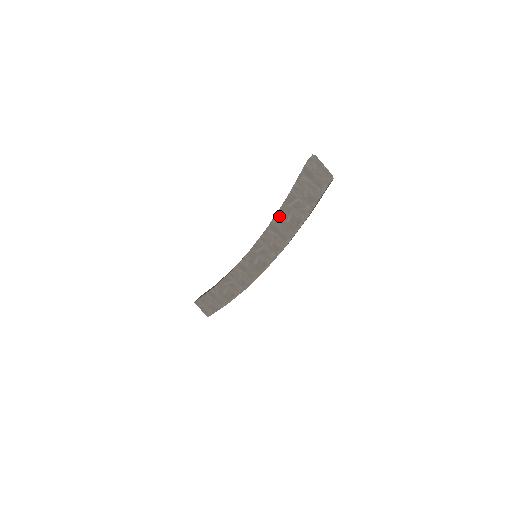
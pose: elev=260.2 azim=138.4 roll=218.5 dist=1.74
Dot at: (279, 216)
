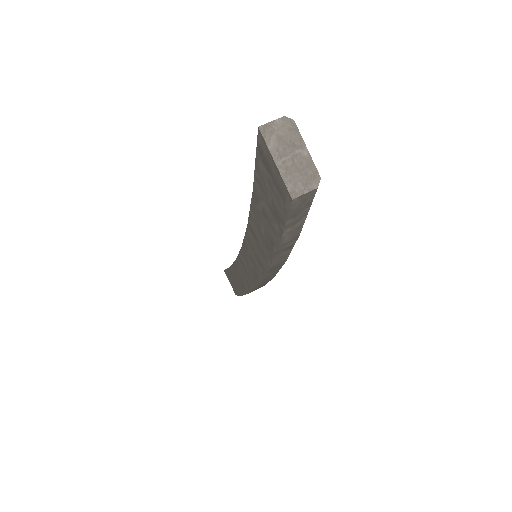
Dot at: (253, 216)
